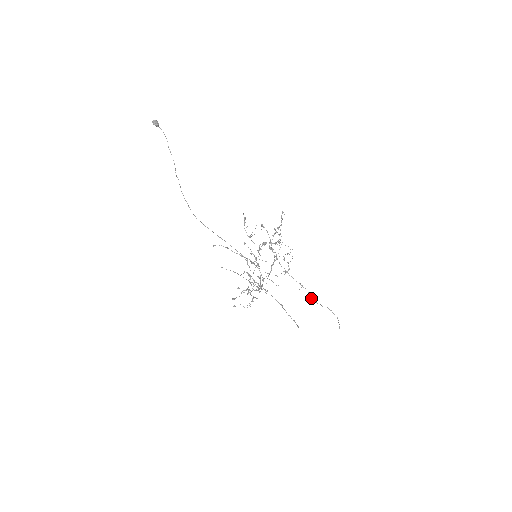
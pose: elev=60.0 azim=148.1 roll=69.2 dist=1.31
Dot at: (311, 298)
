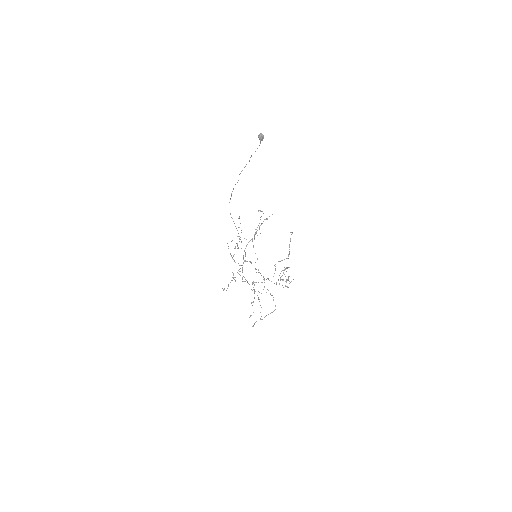
Dot at: occluded
